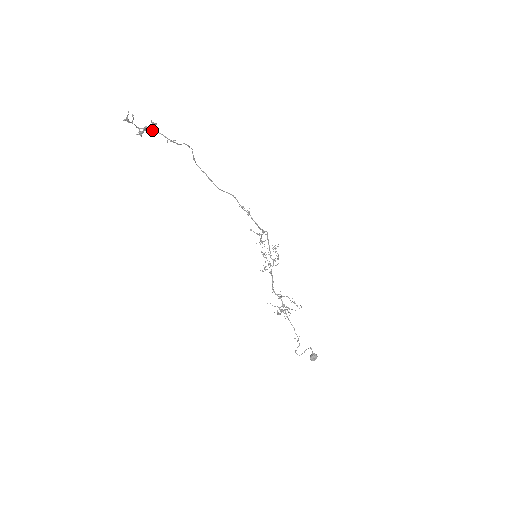
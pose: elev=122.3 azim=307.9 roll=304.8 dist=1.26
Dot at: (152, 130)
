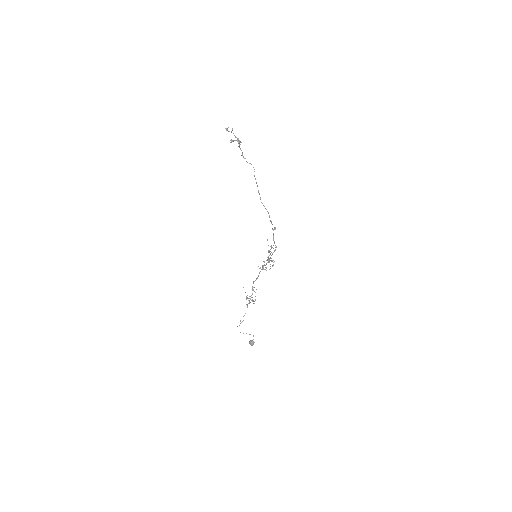
Dot at: (239, 144)
